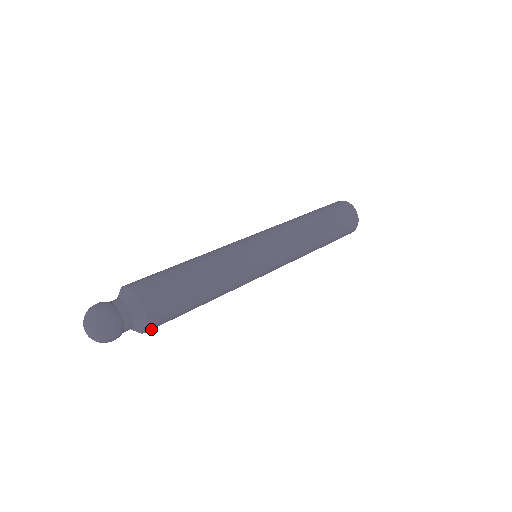
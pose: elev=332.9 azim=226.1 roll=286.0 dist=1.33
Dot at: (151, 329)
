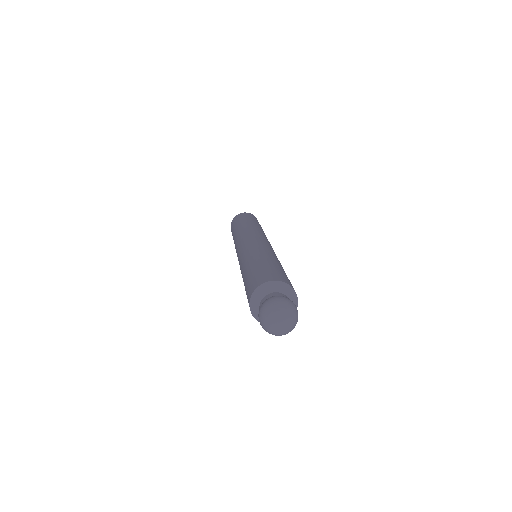
Dot at: occluded
